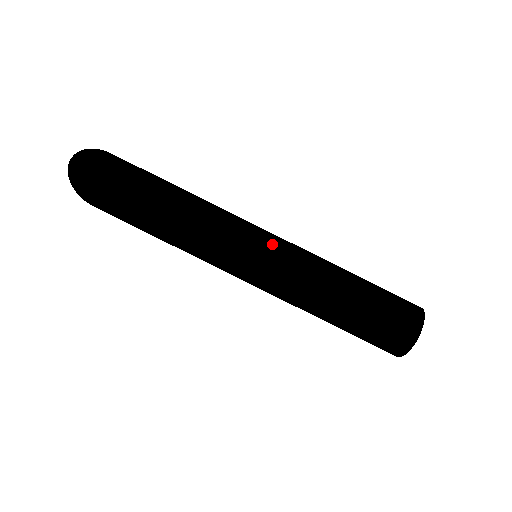
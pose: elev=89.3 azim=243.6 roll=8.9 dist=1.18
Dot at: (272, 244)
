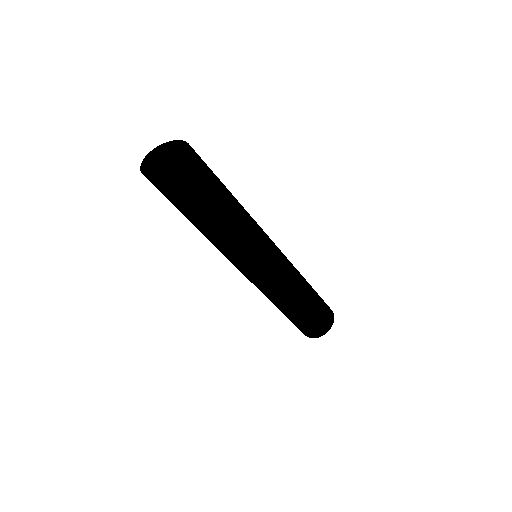
Dot at: (274, 264)
